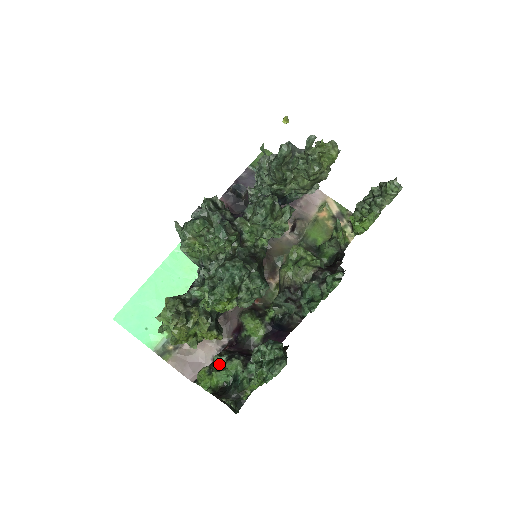
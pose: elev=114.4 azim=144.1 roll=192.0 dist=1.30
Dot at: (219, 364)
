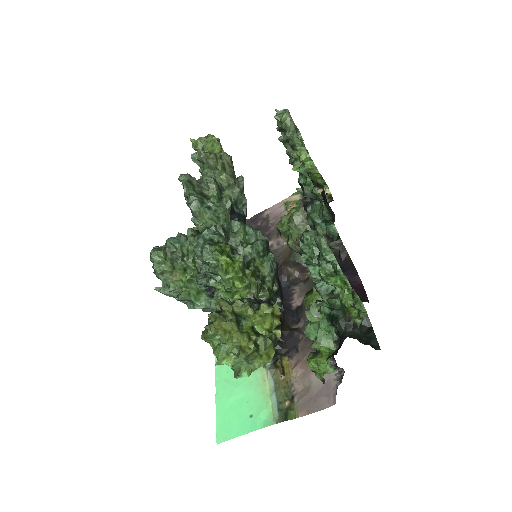
Dot at: (312, 336)
